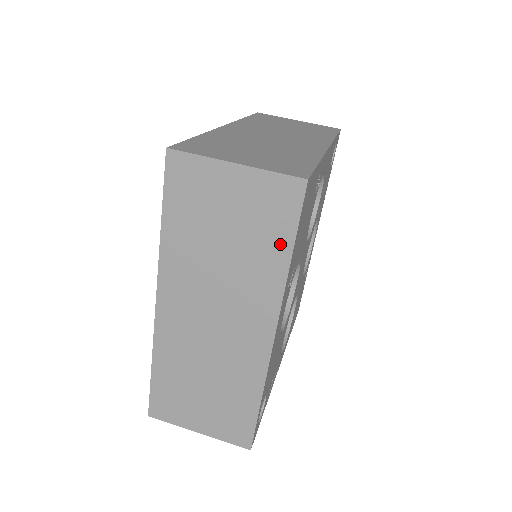
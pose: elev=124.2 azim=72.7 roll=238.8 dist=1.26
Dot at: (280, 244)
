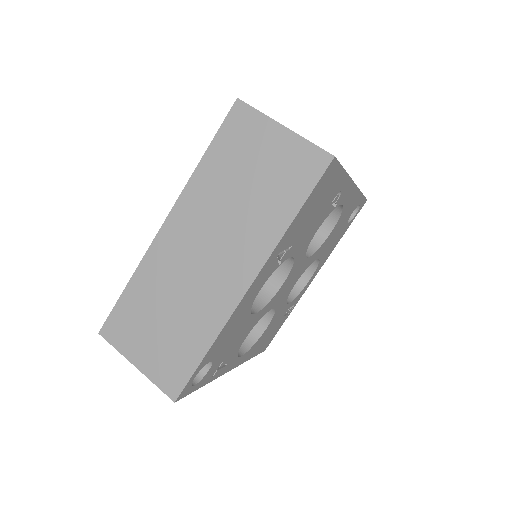
Dot at: (290, 203)
